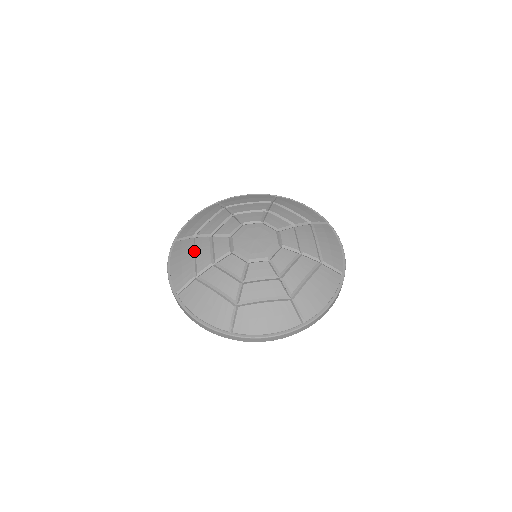
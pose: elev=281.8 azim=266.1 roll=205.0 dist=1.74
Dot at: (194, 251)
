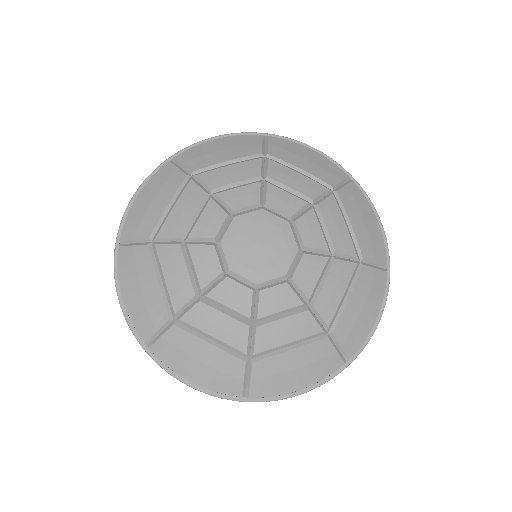
Dot at: (159, 271)
